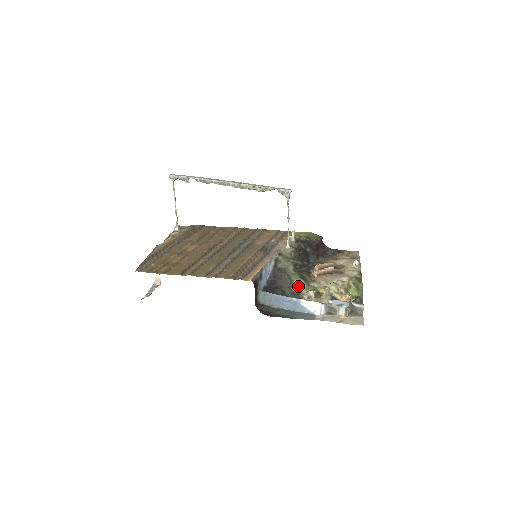
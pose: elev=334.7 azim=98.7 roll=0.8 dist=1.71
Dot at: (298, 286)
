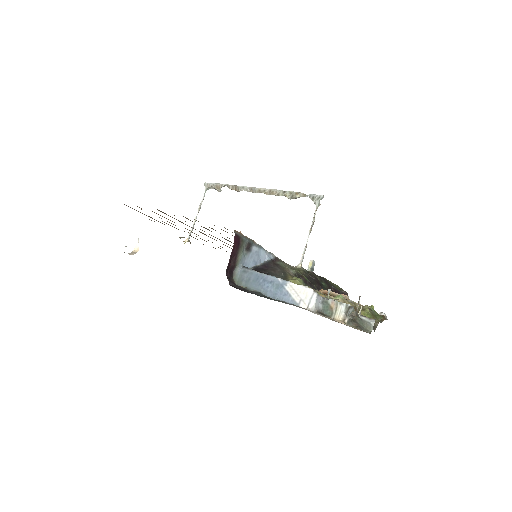
Dot at: (292, 281)
